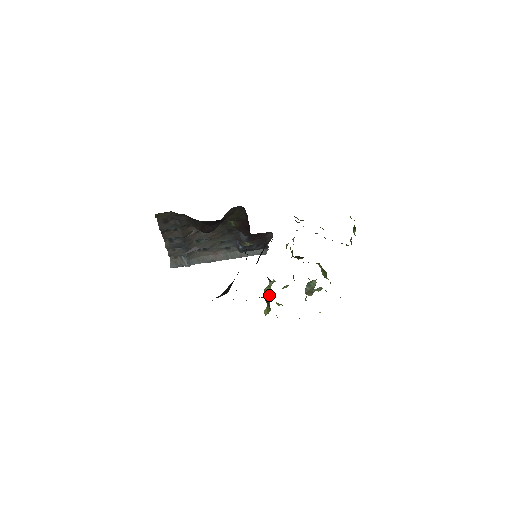
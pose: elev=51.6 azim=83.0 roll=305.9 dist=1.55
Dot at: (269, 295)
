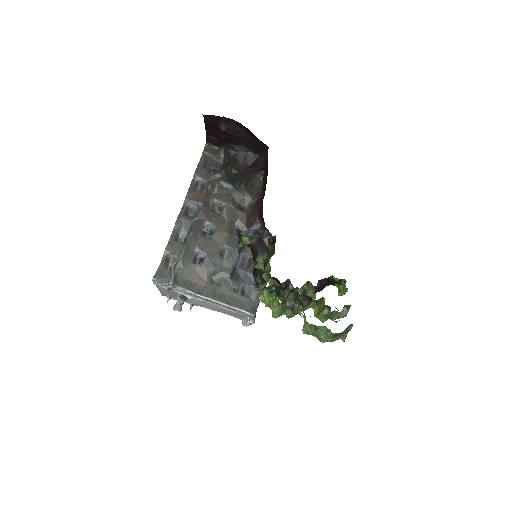
Dot at: occluded
